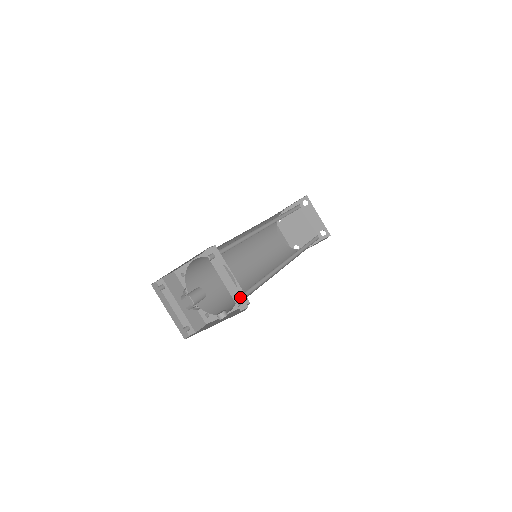
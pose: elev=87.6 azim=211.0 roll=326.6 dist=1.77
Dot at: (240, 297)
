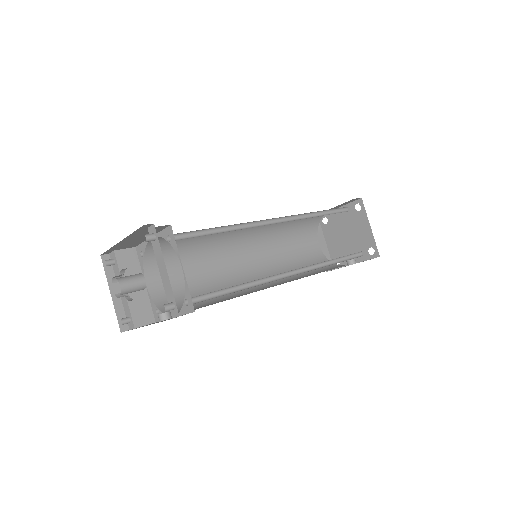
Dot at: (173, 300)
